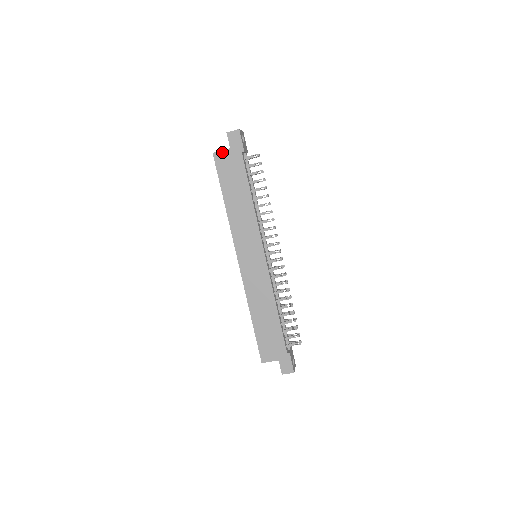
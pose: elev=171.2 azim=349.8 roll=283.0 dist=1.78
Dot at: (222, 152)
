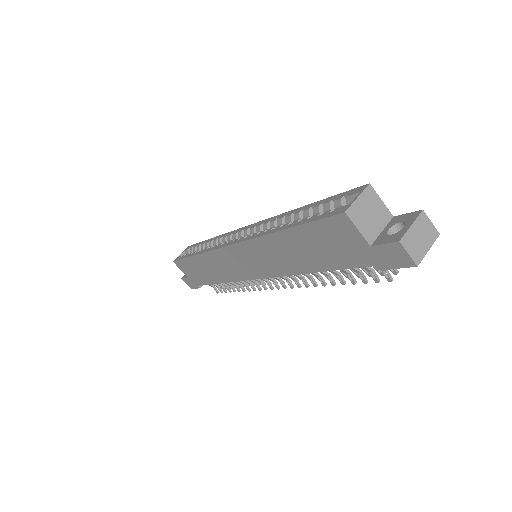
Dot at: (356, 231)
